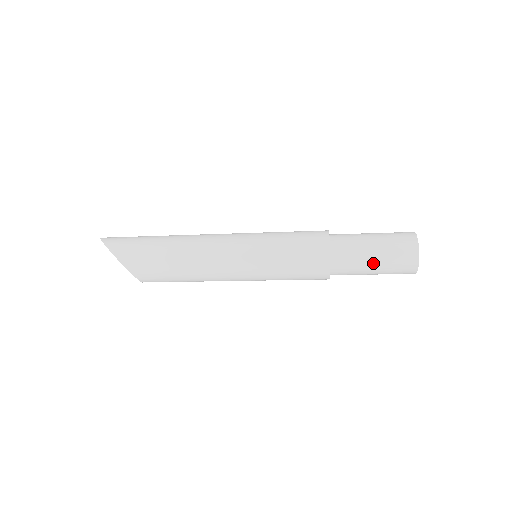
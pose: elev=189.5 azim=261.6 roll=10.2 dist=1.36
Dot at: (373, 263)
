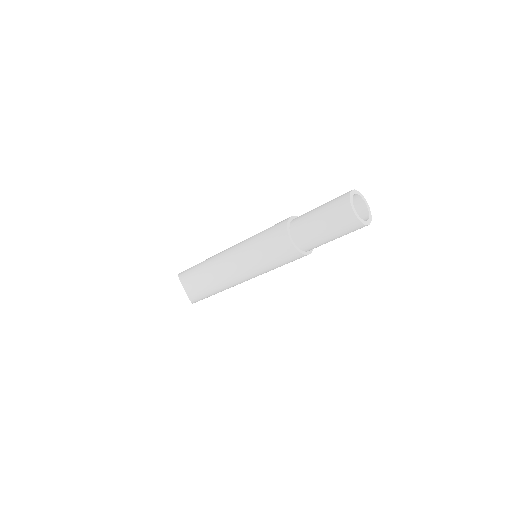
Dot at: (317, 213)
